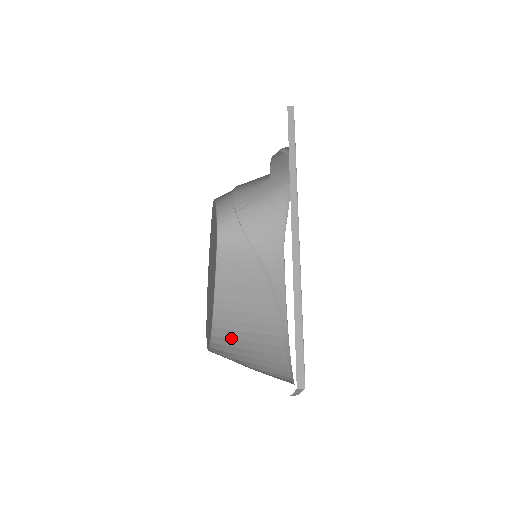
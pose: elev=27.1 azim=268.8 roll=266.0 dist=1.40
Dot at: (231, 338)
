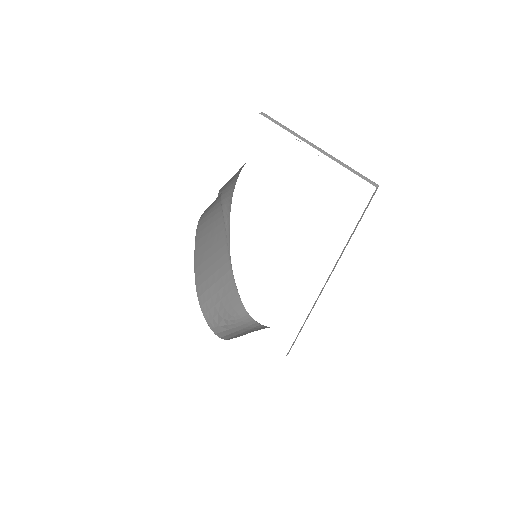
Dot at: (210, 298)
